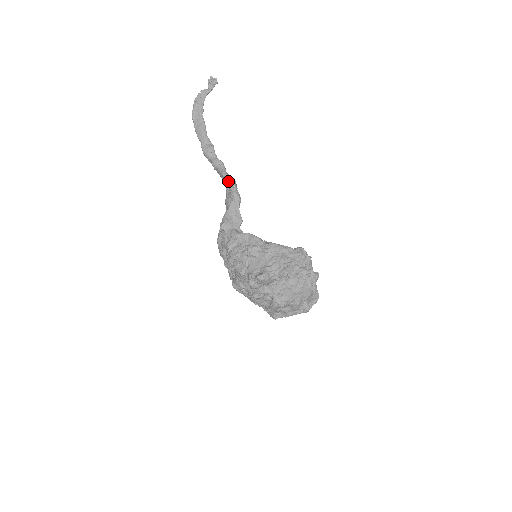
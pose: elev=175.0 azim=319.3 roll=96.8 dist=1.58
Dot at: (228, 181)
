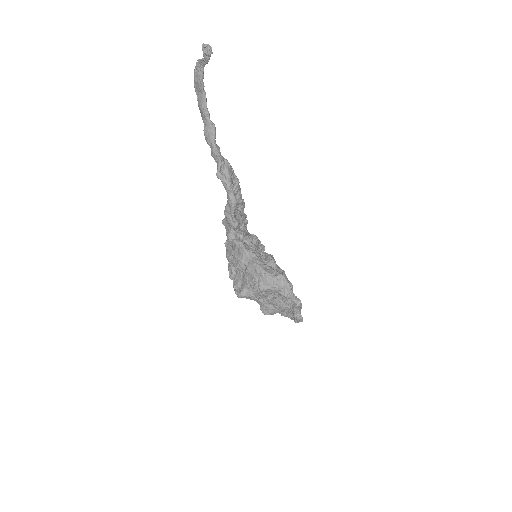
Dot at: (222, 183)
